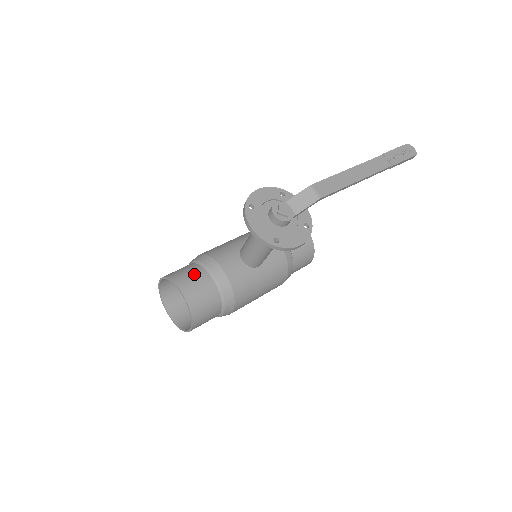
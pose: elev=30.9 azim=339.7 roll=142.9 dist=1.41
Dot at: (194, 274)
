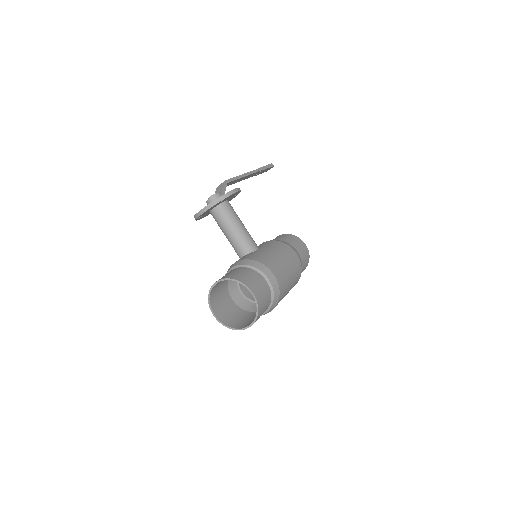
Dot at: occluded
